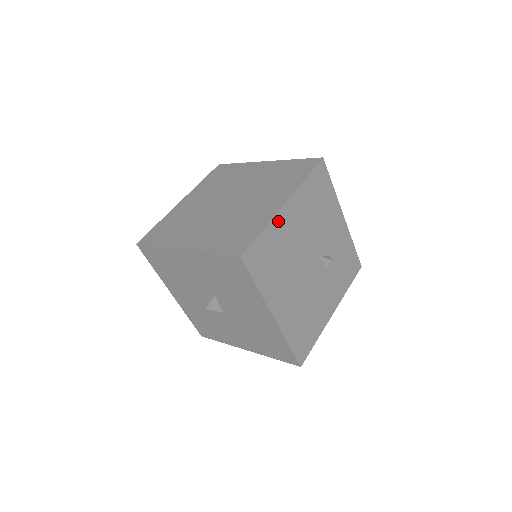
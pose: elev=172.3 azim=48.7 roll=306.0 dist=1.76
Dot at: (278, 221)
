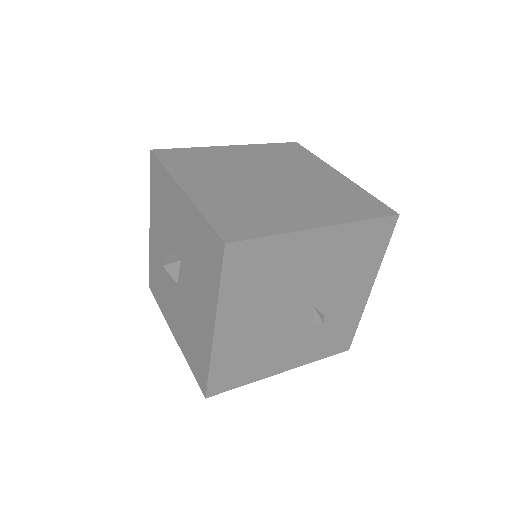
Dot at: (298, 239)
